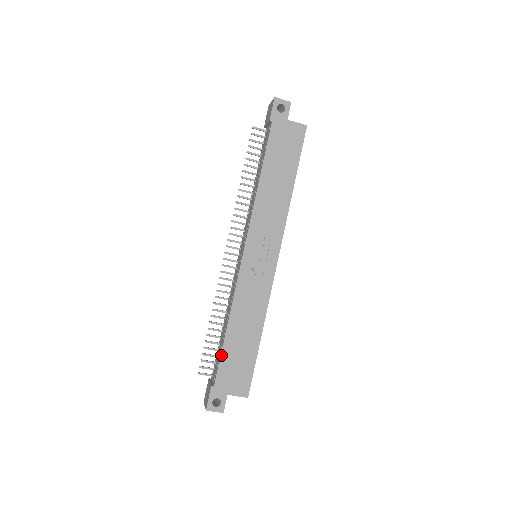
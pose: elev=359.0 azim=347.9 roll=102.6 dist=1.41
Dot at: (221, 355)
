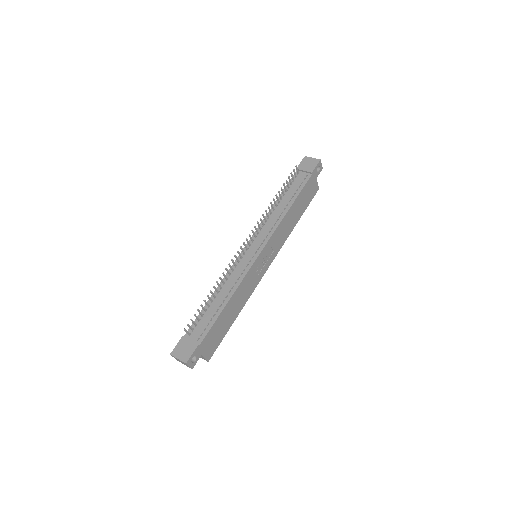
Dot at: (215, 322)
